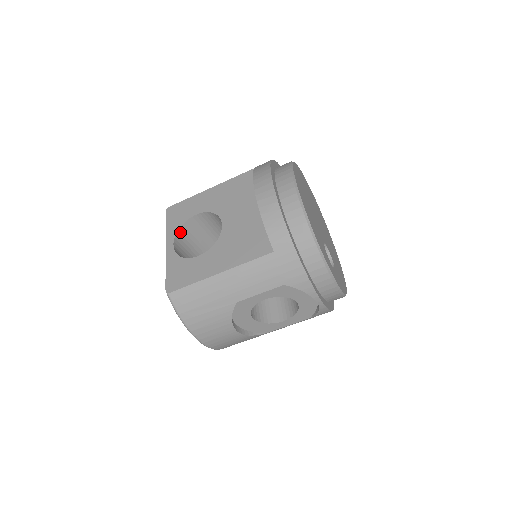
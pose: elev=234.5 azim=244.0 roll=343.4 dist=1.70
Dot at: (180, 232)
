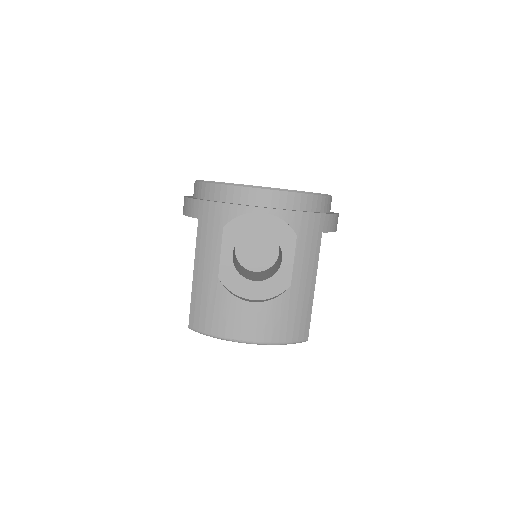
Dot at: occluded
